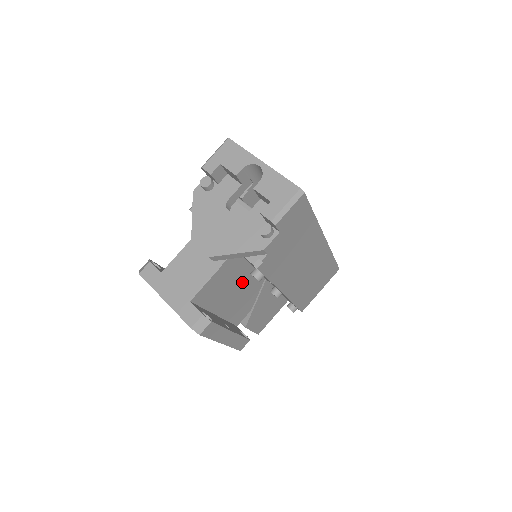
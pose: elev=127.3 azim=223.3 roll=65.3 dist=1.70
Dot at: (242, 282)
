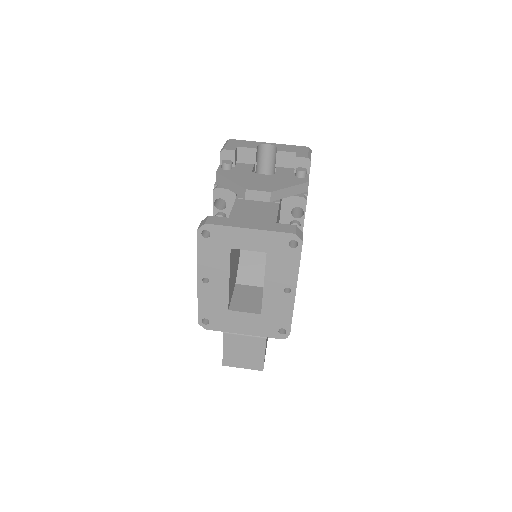
Dot at: occluded
